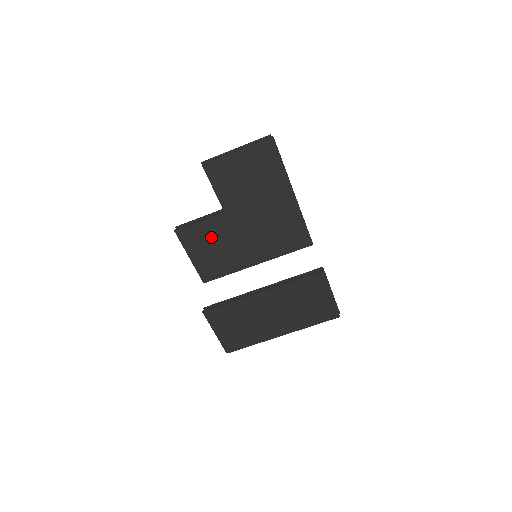
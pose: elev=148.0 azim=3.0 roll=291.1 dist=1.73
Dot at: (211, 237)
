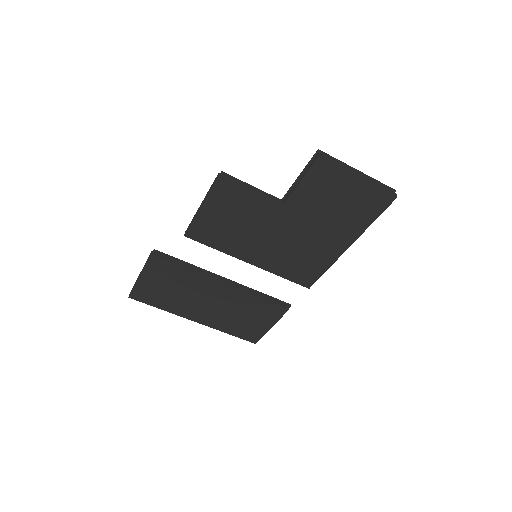
Dot at: (243, 211)
